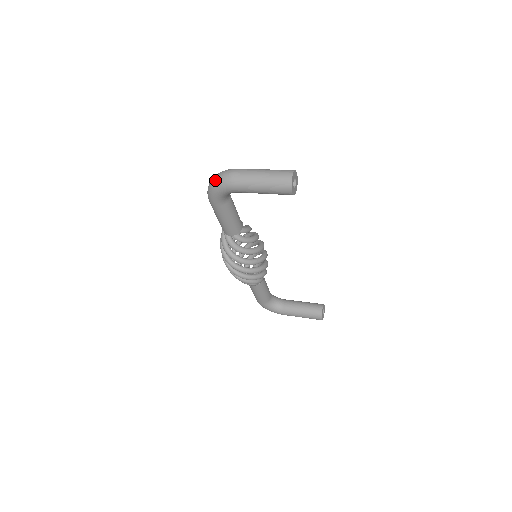
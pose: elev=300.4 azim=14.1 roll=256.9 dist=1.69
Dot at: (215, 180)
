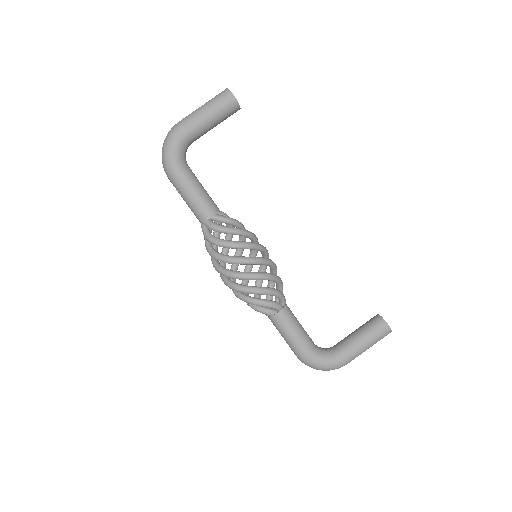
Dot at: (164, 141)
